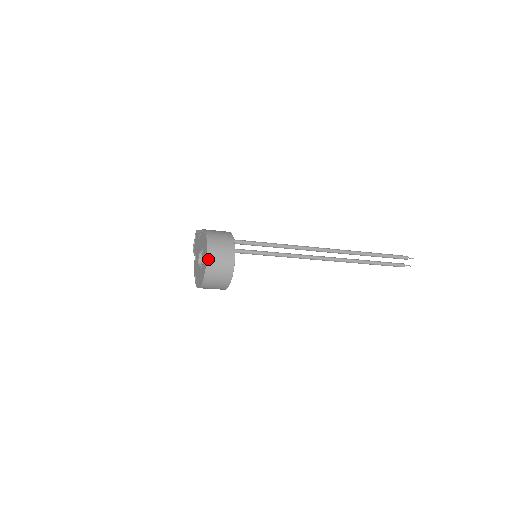
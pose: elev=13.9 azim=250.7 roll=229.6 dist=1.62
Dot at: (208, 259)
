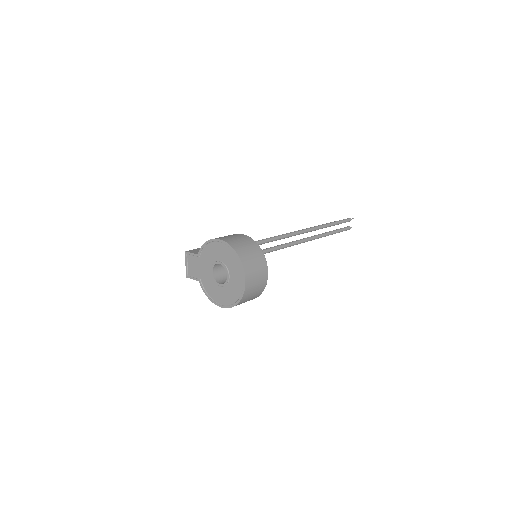
Dot at: (243, 264)
